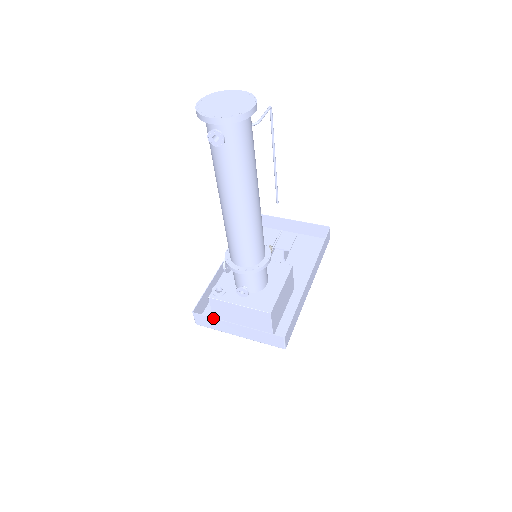
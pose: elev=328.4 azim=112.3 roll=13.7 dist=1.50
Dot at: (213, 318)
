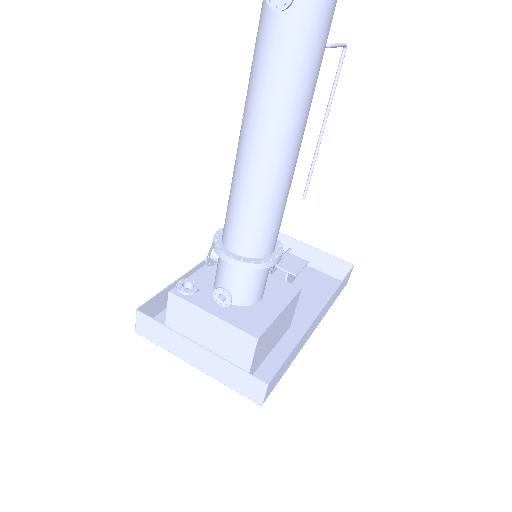
Dot at: (165, 326)
